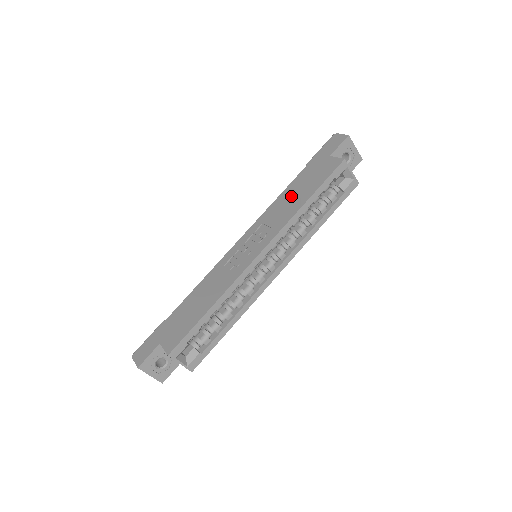
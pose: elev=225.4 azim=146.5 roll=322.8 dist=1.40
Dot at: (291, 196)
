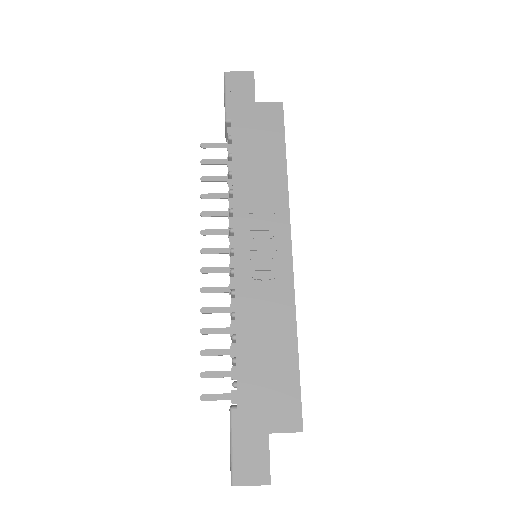
Dot at: (255, 166)
